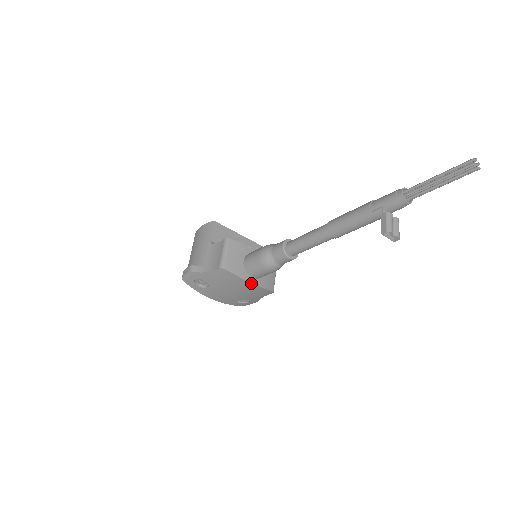
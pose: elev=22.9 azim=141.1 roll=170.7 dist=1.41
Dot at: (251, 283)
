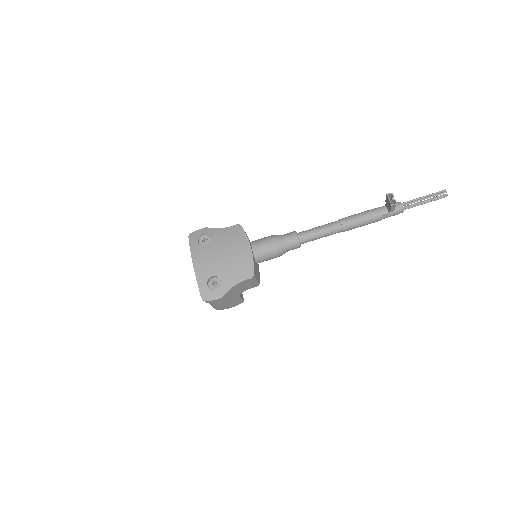
Dot at: (250, 247)
